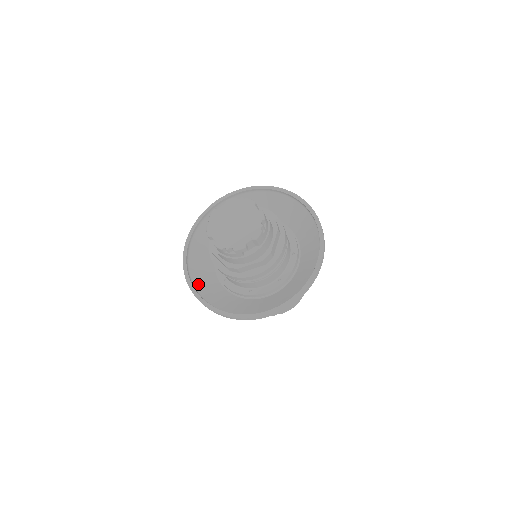
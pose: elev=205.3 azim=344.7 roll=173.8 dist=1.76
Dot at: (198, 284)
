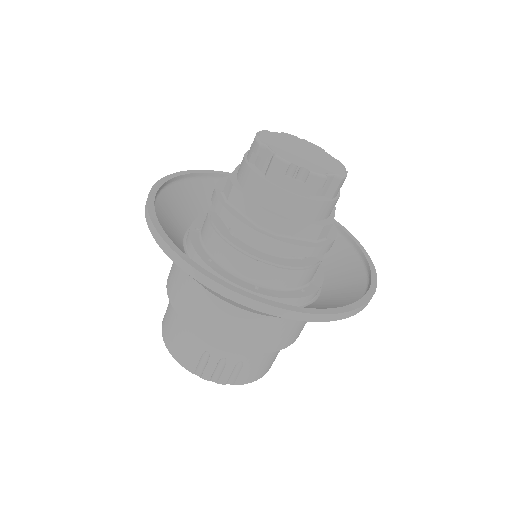
Dot at: occluded
